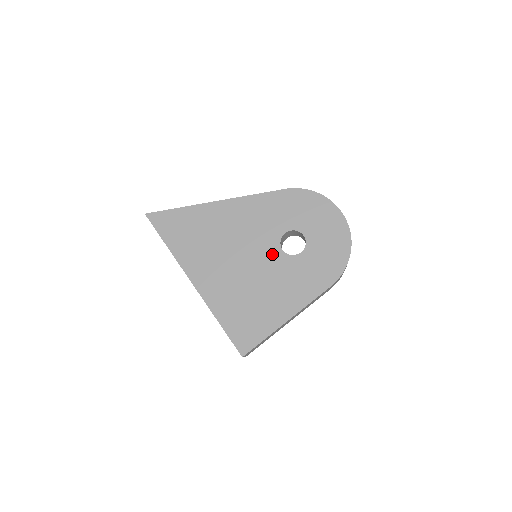
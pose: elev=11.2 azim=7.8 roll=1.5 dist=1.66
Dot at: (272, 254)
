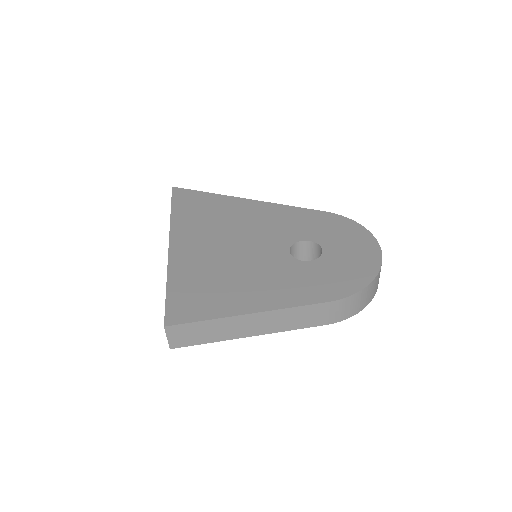
Dot at: (275, 251)
